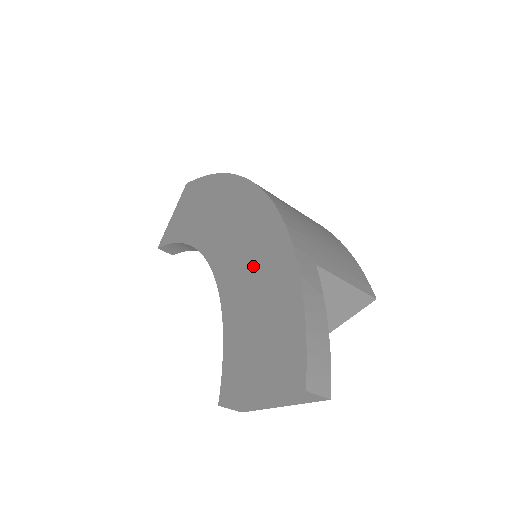
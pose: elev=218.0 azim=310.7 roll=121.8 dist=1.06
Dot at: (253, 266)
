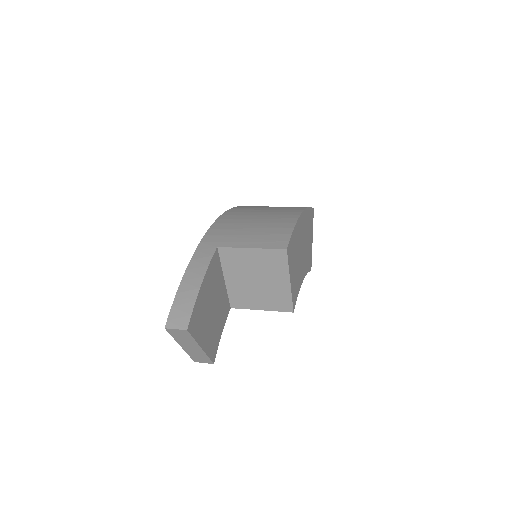
Dot at: occluded
